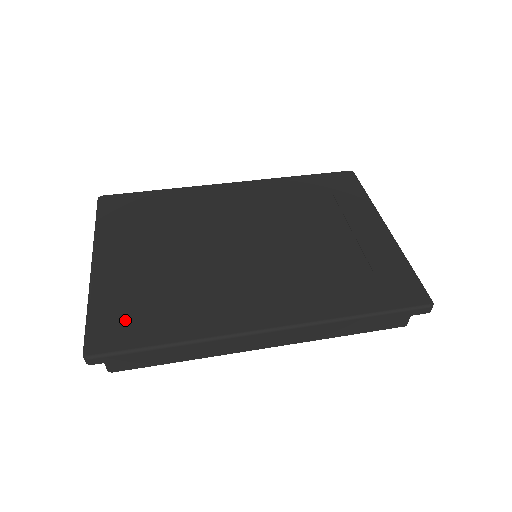
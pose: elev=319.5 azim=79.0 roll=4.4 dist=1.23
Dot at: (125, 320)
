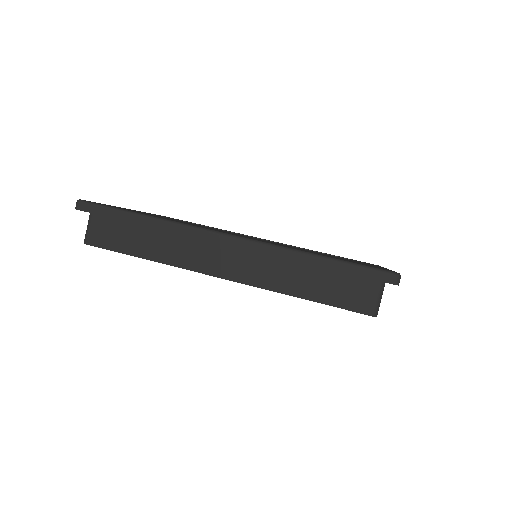
Dot at: occluded
